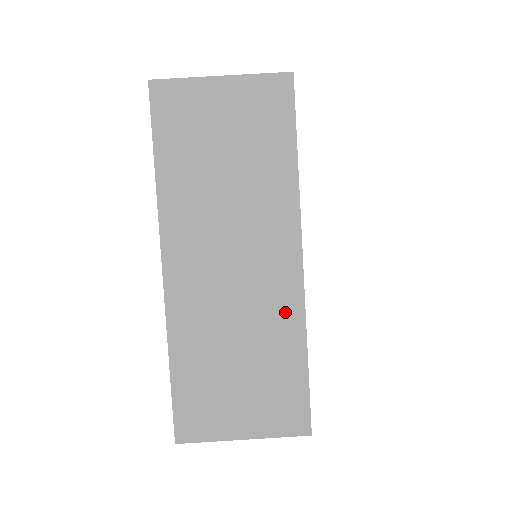
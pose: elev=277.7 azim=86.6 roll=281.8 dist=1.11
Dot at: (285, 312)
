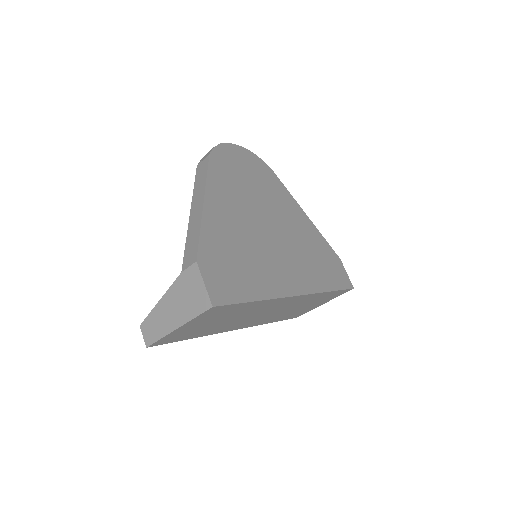
Dot at: occluded
